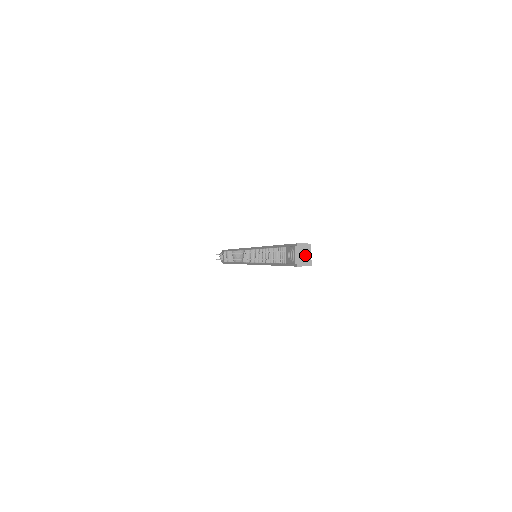
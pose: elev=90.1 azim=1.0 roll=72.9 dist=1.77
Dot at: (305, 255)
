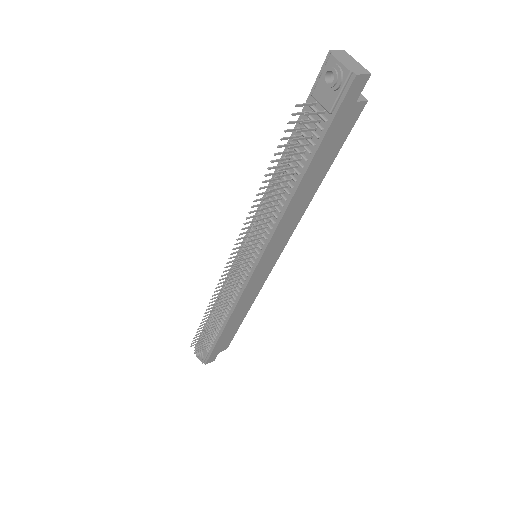
Dot at: (353, 62)
